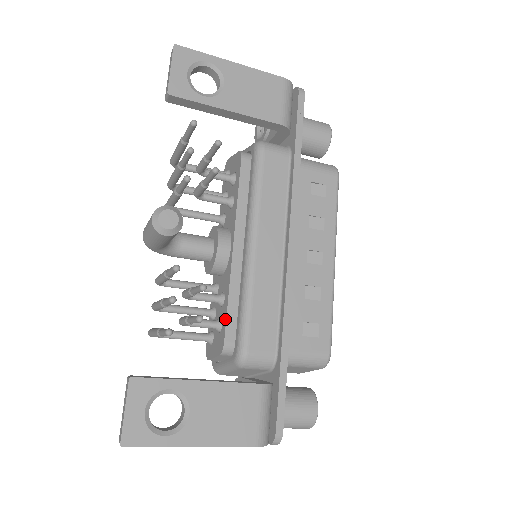
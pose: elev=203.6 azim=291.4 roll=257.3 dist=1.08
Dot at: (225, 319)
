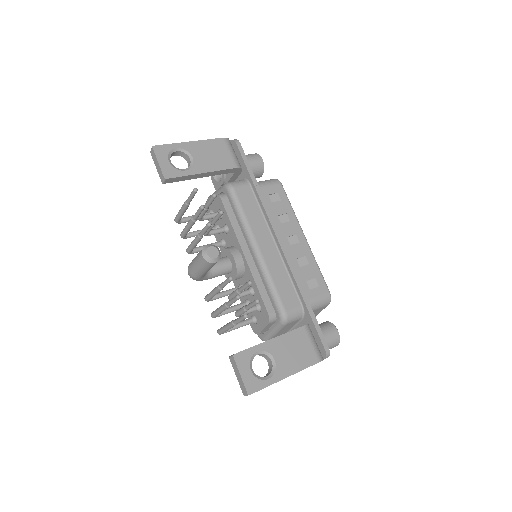
Dot at: (261, 301)
